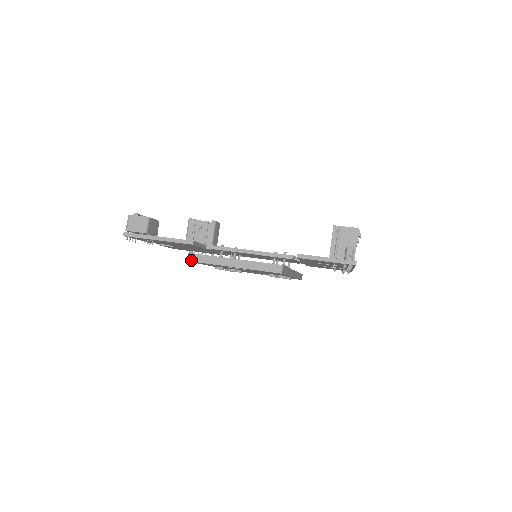
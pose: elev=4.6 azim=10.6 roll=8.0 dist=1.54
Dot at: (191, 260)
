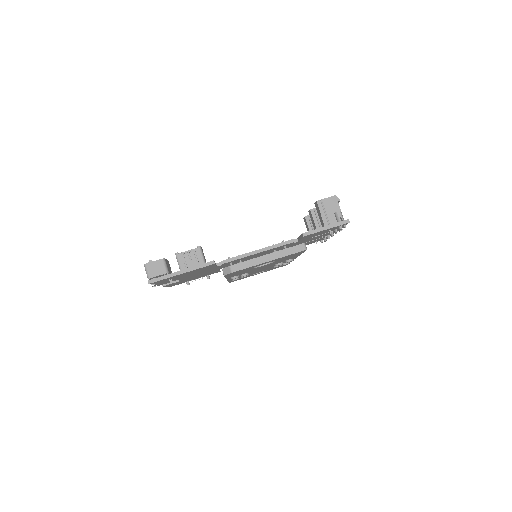
Dot at: (229, 272)
